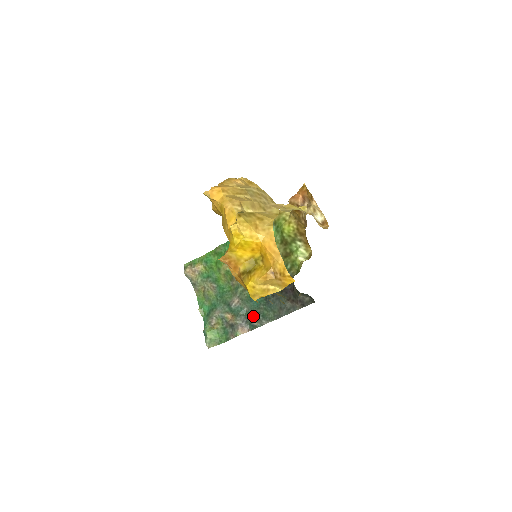
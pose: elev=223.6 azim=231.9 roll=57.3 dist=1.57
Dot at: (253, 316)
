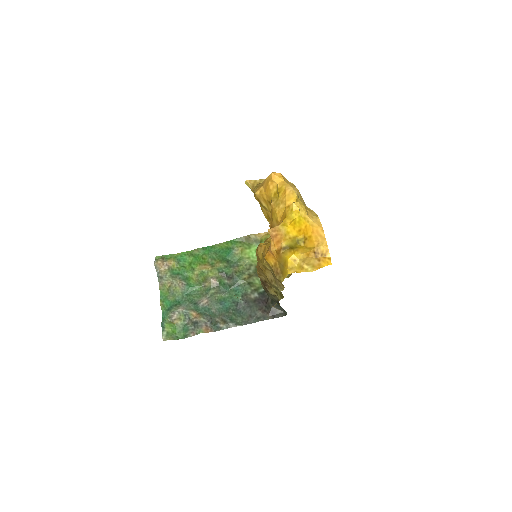
Dot at: (220, 318)
